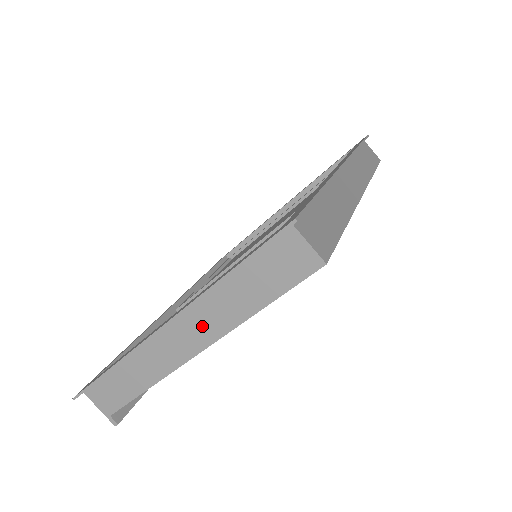
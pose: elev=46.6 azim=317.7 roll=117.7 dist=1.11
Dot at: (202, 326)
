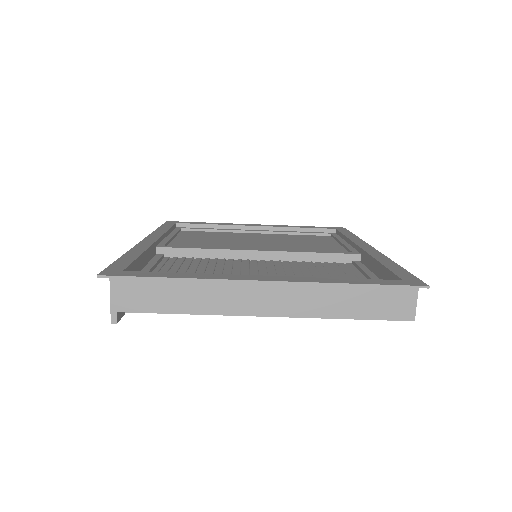
Dot at: (294, 301)
